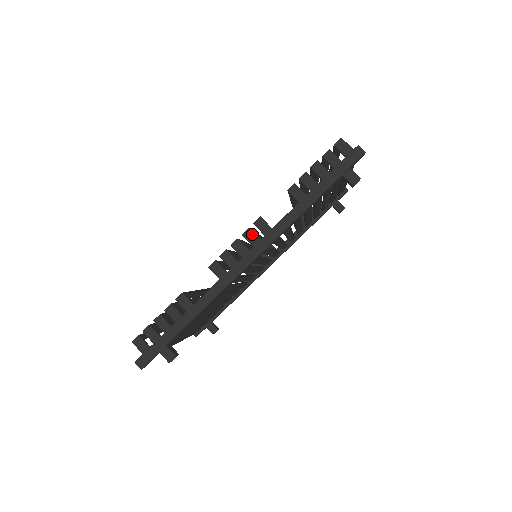
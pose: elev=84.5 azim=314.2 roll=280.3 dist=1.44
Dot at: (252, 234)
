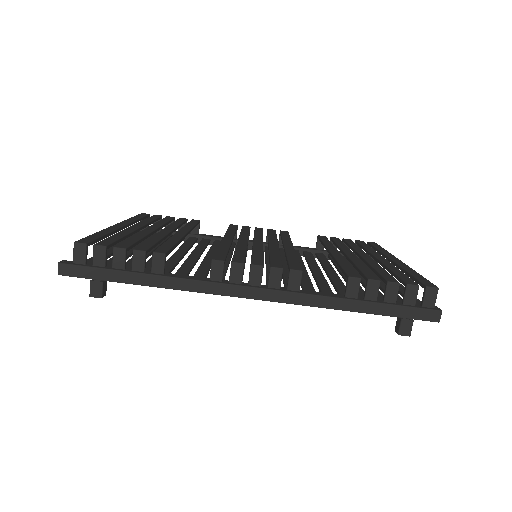
Dot at: (279, 276)
